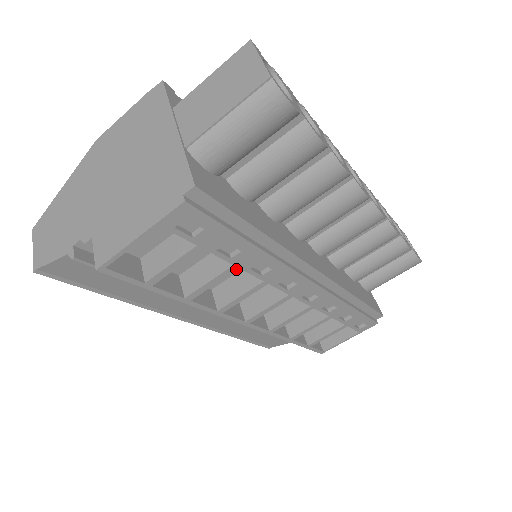
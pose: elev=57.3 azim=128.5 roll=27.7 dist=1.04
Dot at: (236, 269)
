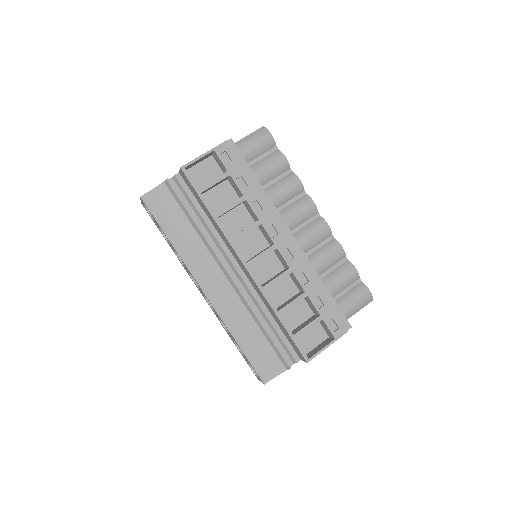
Dot at: (244, 200)
